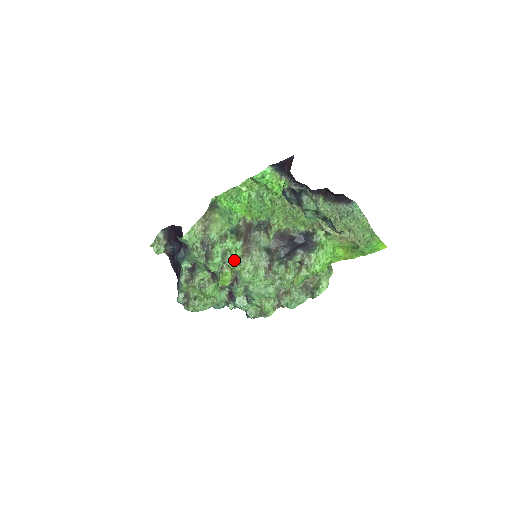
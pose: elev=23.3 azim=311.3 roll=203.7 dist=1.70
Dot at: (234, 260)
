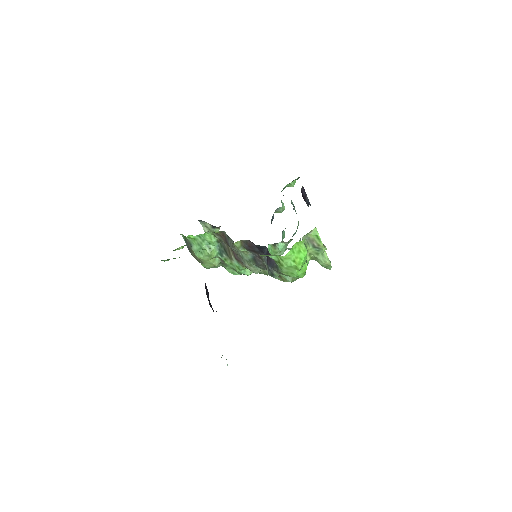
Dot at: (247, 270)
